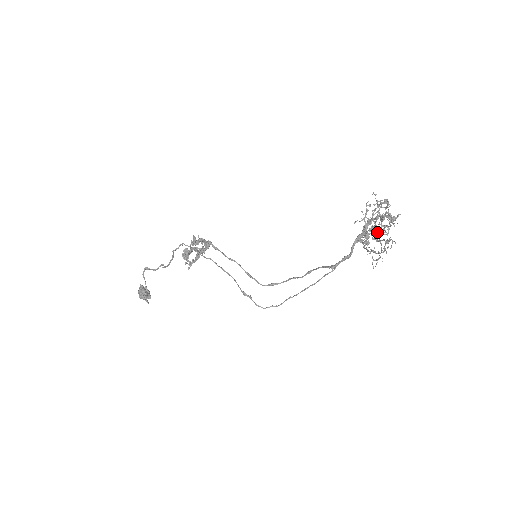
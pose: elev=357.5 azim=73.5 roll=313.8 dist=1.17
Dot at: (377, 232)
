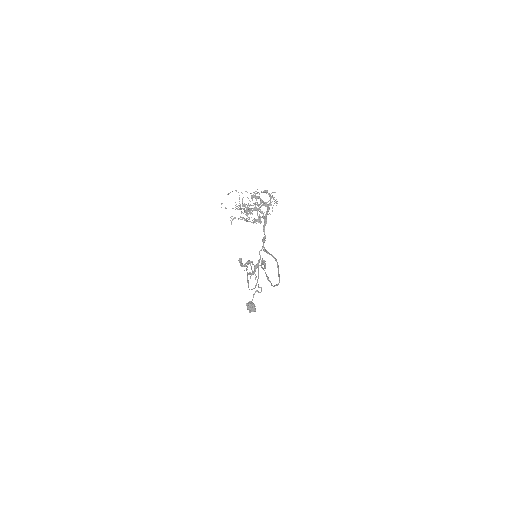
Dot at: (244, 205)
